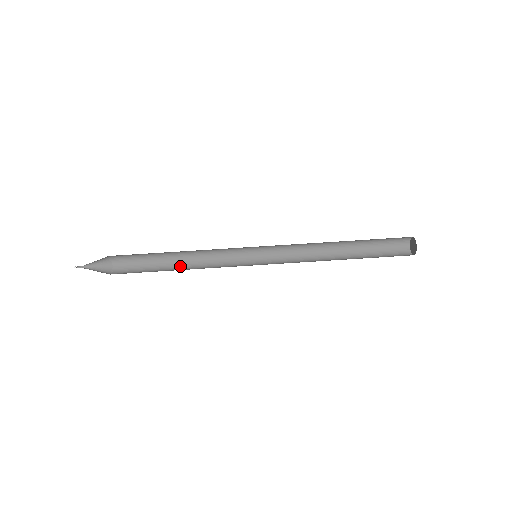
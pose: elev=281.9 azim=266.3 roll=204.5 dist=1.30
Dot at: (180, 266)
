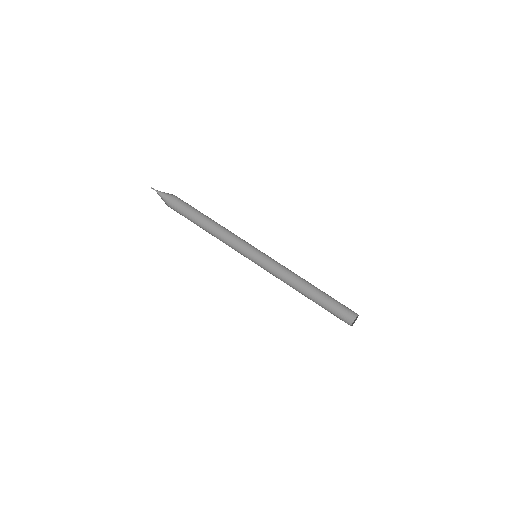
Dot at: (207, 231)
